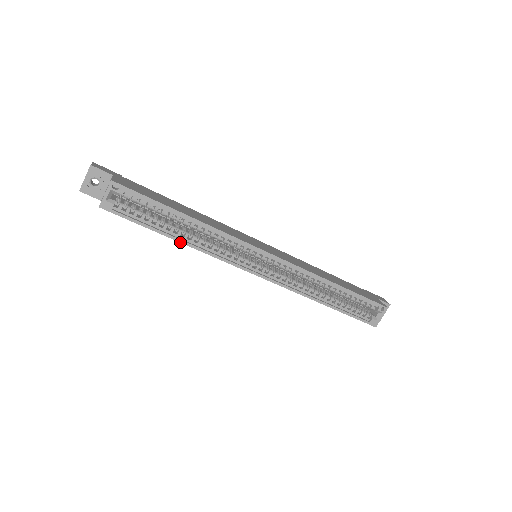
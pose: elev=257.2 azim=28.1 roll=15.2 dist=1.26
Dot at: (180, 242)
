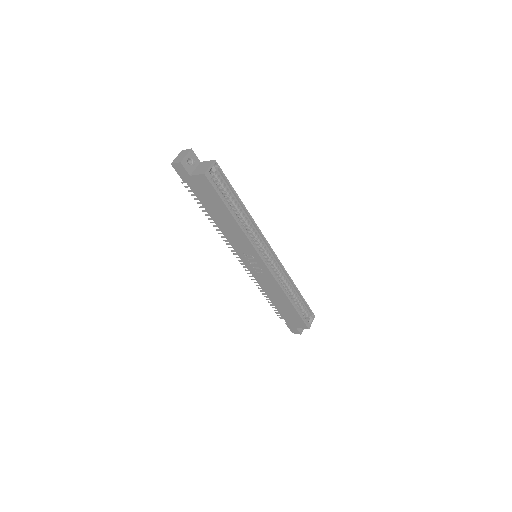
Dot at: (236, 221)
